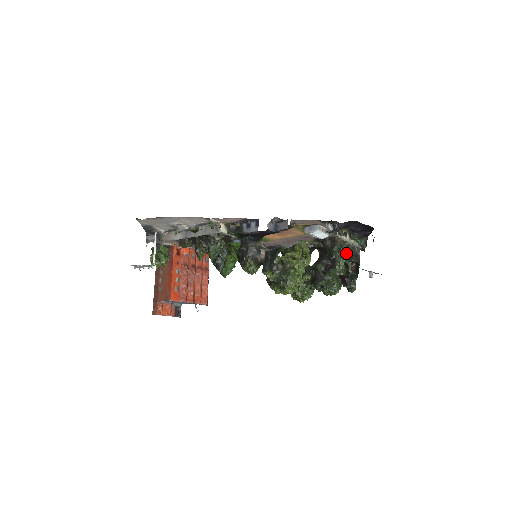
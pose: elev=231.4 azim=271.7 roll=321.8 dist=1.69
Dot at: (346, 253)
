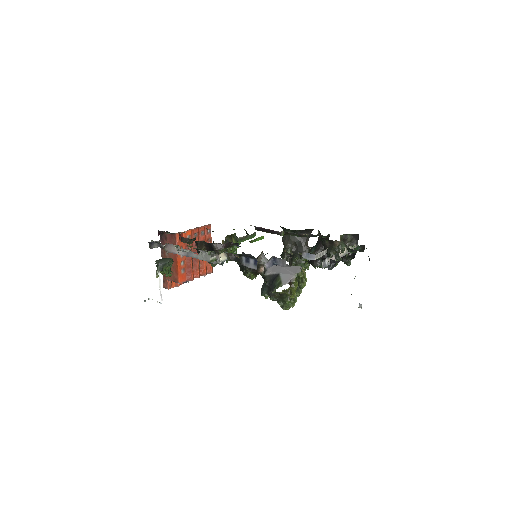
Dot at: occluded
